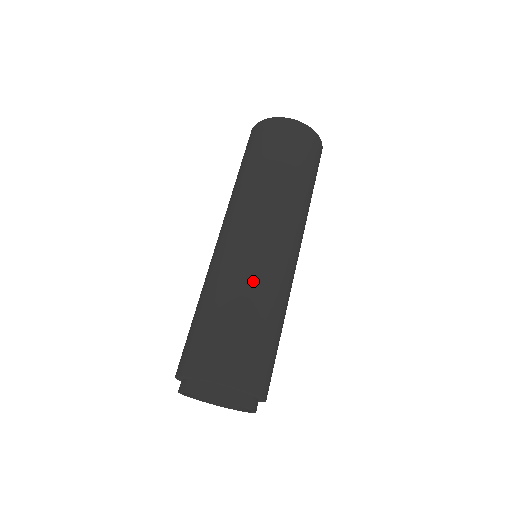
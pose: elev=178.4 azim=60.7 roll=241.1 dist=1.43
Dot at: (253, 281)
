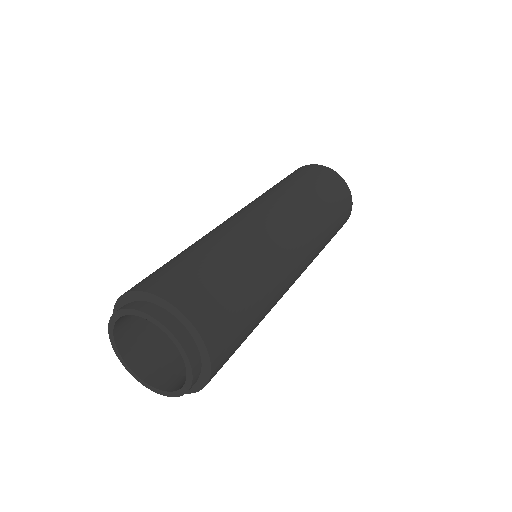
Dot at: (227, 233)
